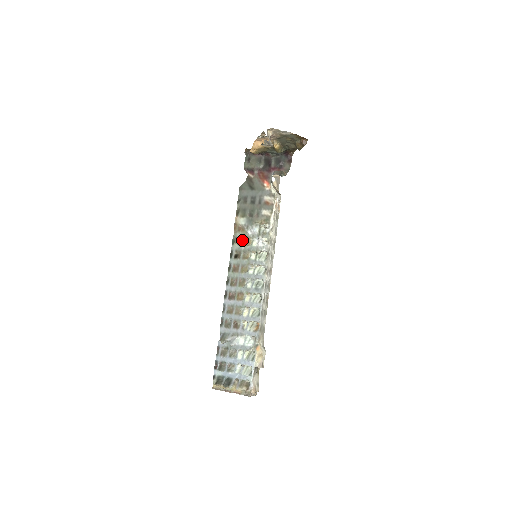
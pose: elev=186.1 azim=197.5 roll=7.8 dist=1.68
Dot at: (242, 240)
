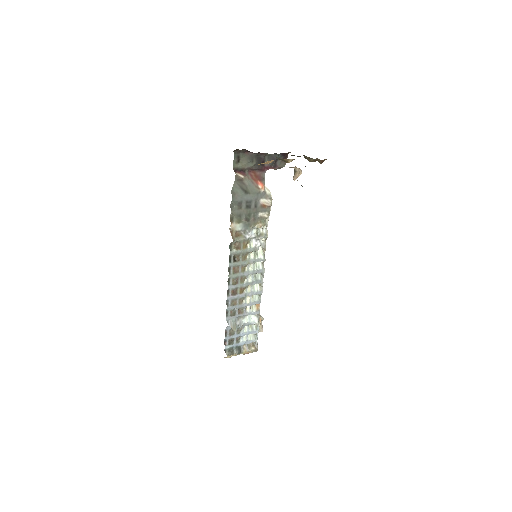
Dot at: (240, 245)
